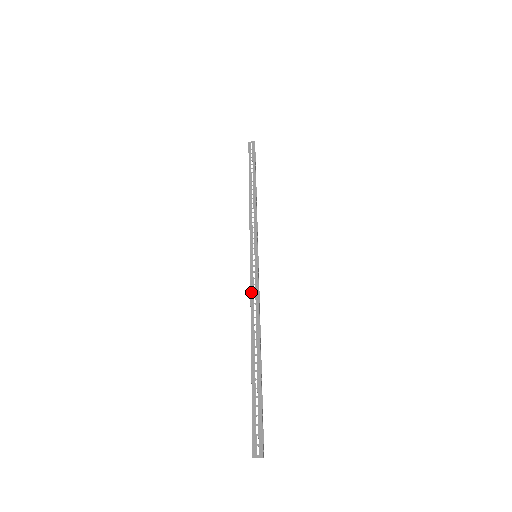
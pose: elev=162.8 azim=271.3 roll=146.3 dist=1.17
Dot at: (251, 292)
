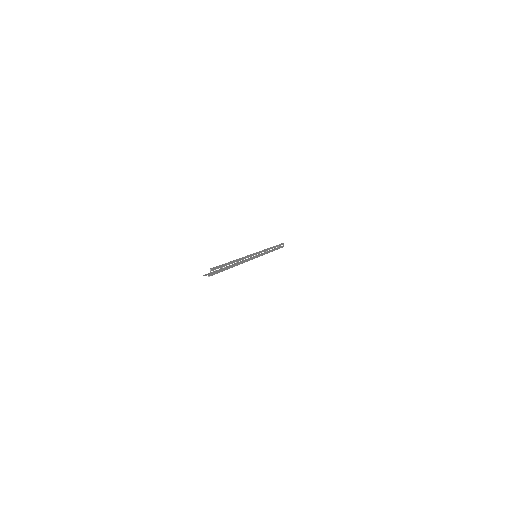
Dot at: occluded
